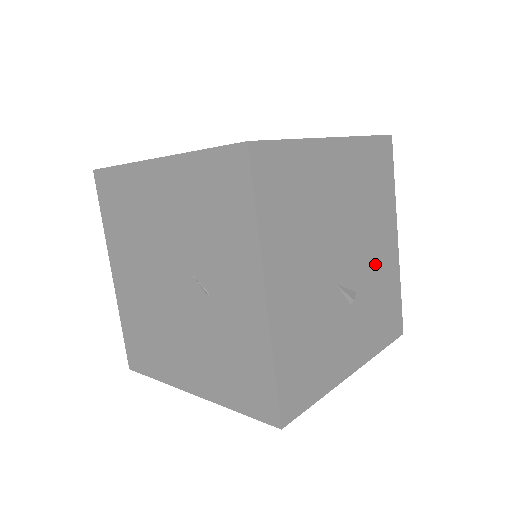
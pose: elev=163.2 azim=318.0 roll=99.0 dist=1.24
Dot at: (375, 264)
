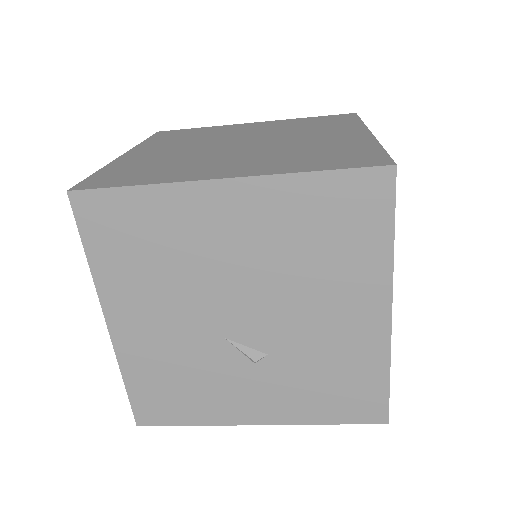
Dot at: (319, 333)
